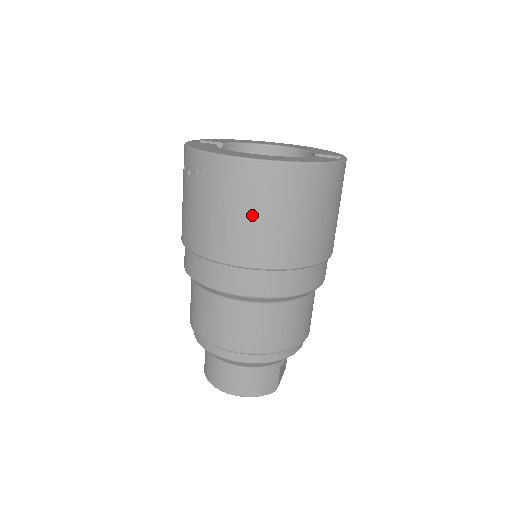
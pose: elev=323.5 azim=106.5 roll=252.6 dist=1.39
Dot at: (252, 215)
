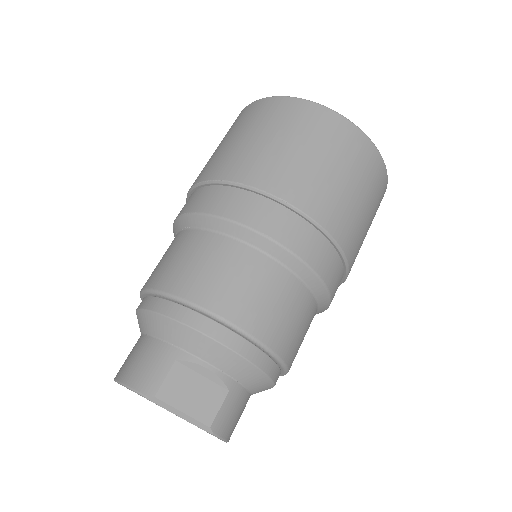
Dot at: (220, 145)
